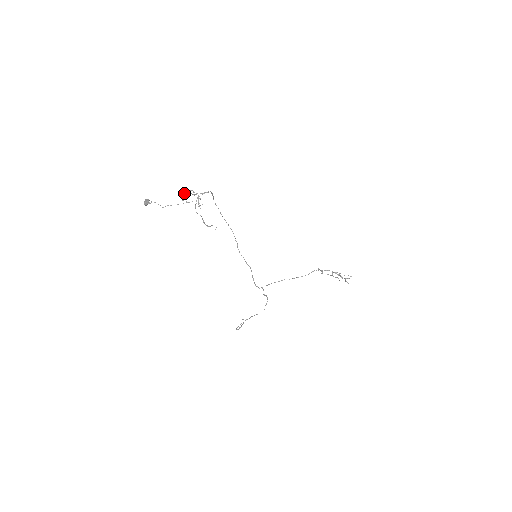
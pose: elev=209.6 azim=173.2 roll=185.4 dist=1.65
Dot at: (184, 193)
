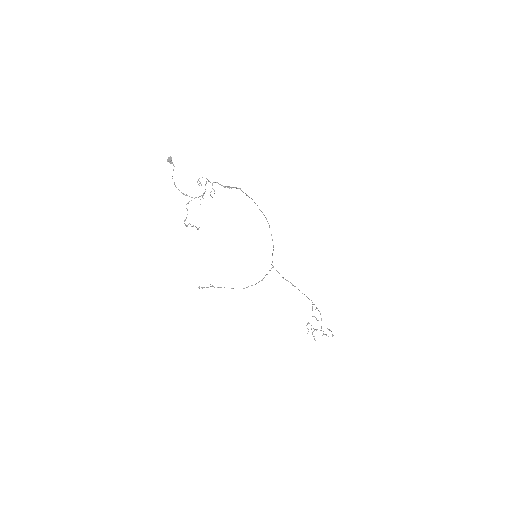
Dot at: (202, 177)
